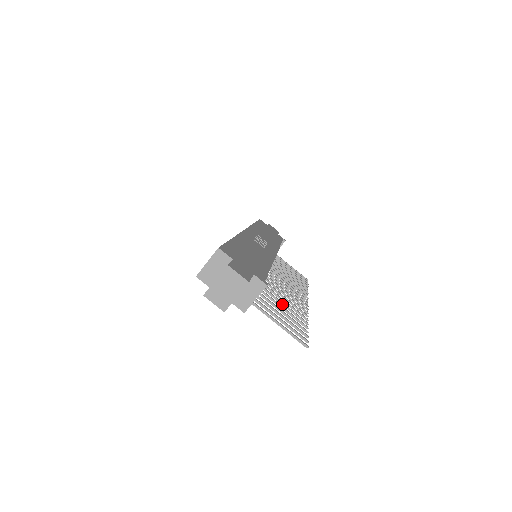
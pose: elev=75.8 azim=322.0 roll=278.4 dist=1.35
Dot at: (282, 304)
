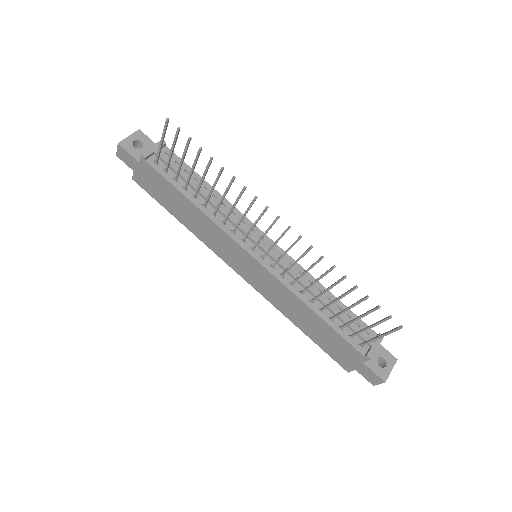
Dot at: (212, 187)
